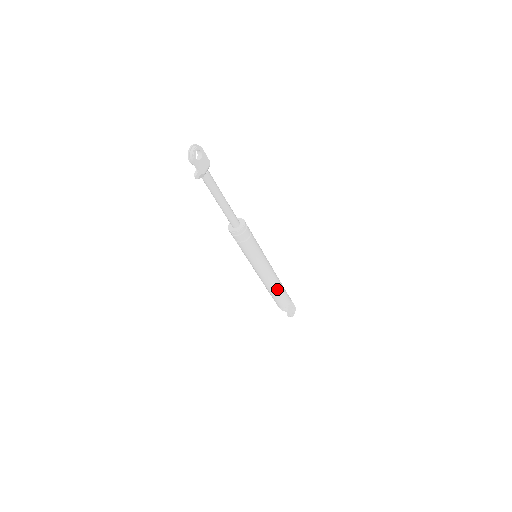
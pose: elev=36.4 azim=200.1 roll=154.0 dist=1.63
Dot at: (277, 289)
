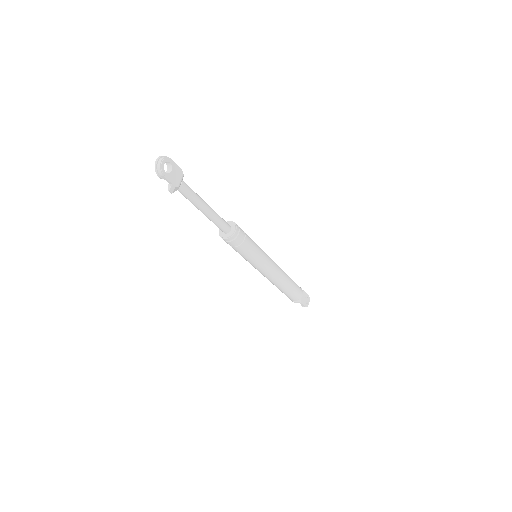
Dot at: (285, 284)
